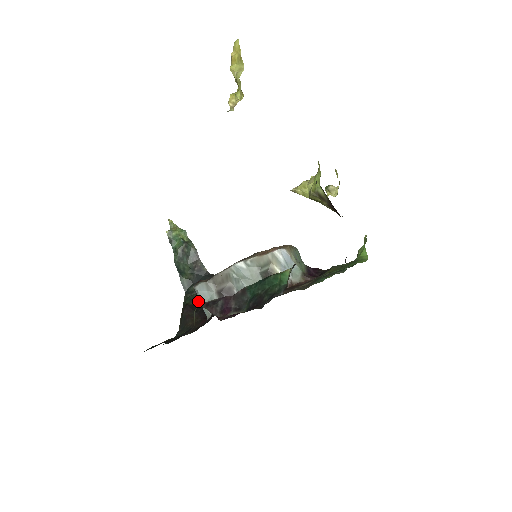
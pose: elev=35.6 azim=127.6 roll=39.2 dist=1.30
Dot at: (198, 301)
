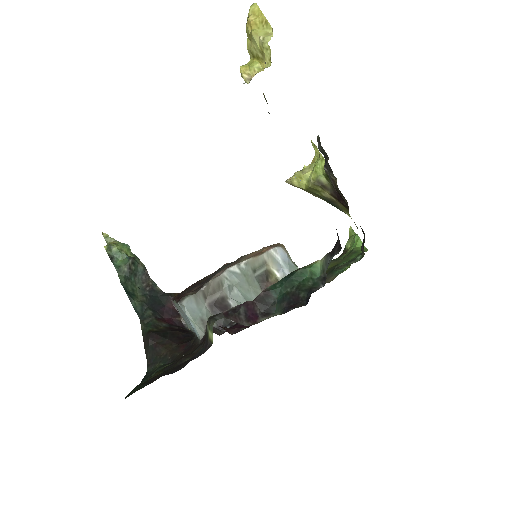
Dot at: (161, 326)
